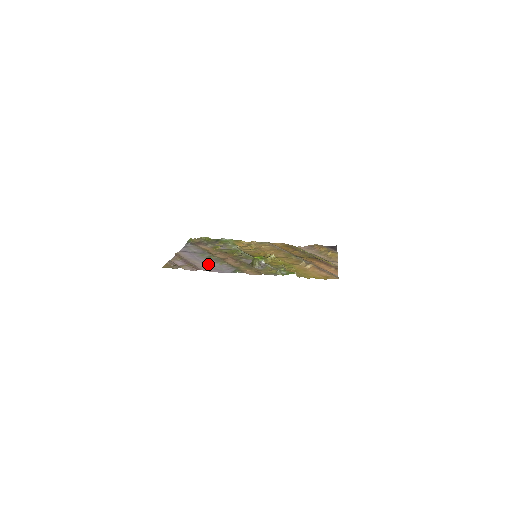
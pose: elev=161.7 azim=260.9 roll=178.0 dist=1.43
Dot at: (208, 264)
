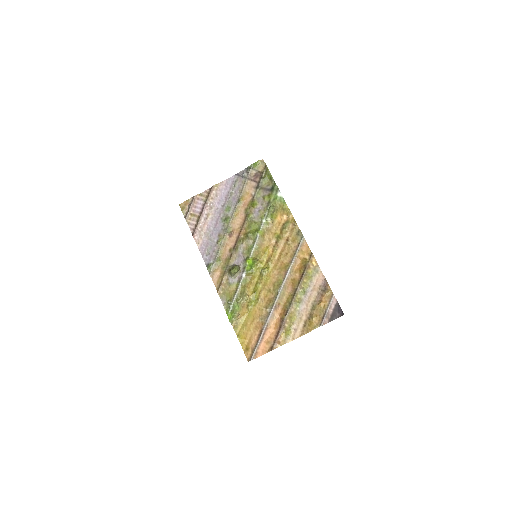
Dot at: (212, 230)
